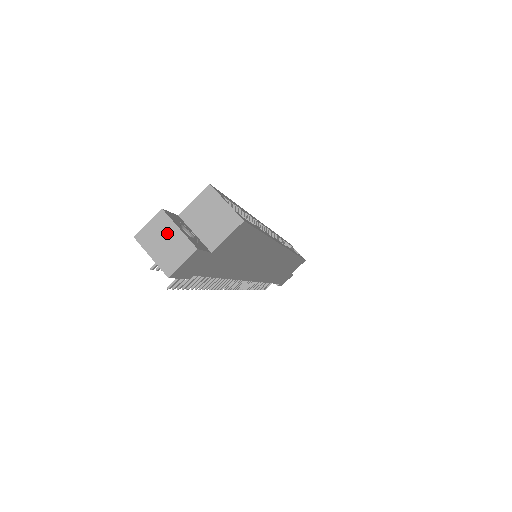
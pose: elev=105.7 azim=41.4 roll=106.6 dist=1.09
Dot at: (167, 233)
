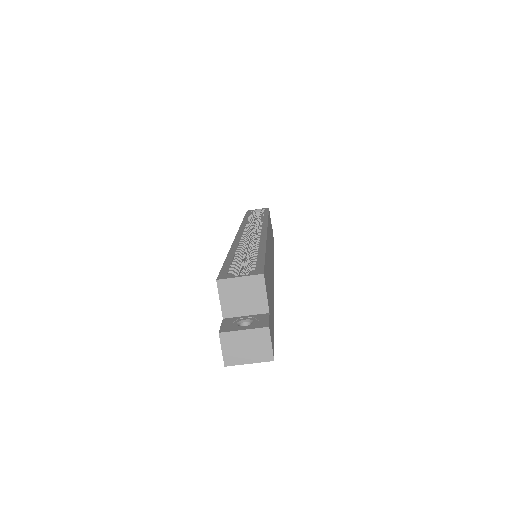
Dot at: (240, 341)
